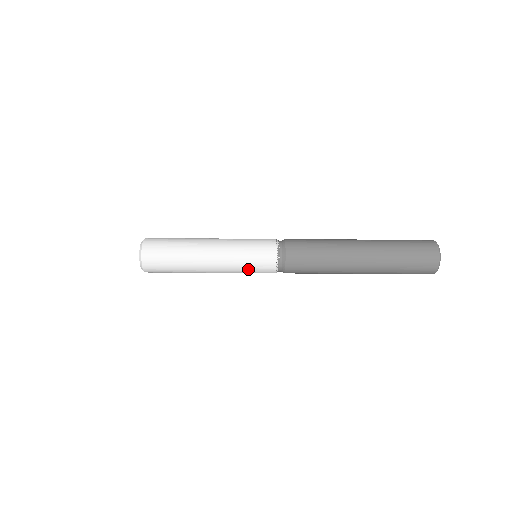
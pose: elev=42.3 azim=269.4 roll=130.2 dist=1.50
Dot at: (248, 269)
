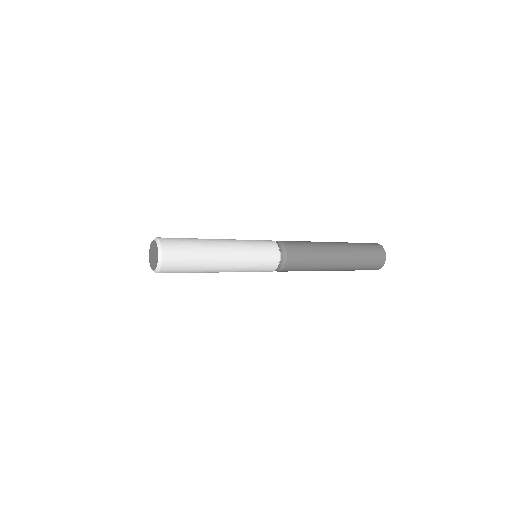
Dot at: occluded
